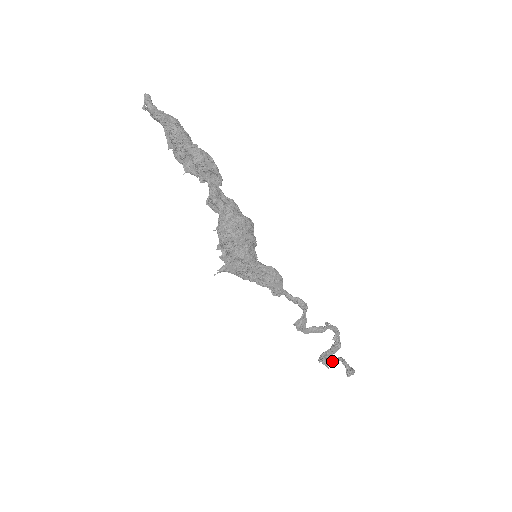
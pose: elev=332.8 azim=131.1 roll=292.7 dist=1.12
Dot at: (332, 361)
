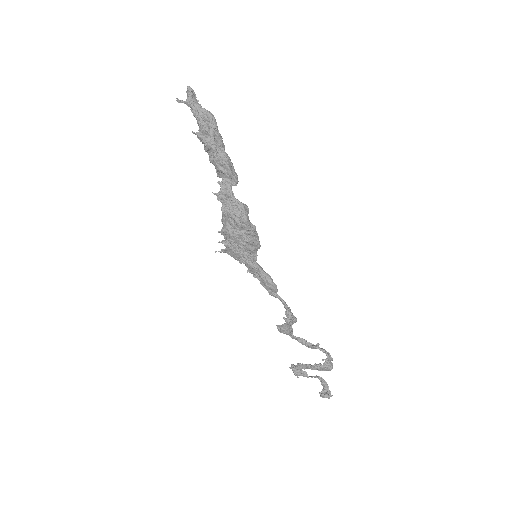
Dot at: (306, 375)
